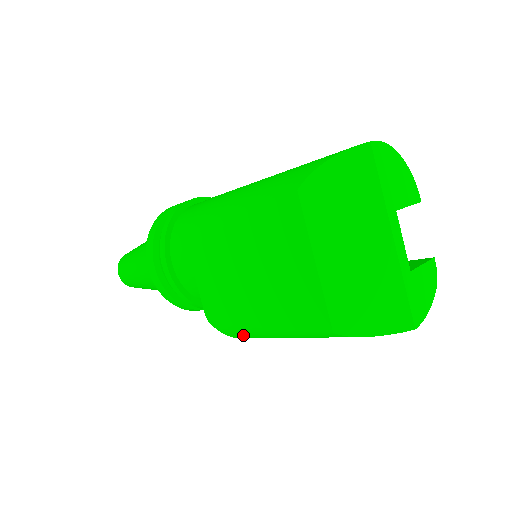
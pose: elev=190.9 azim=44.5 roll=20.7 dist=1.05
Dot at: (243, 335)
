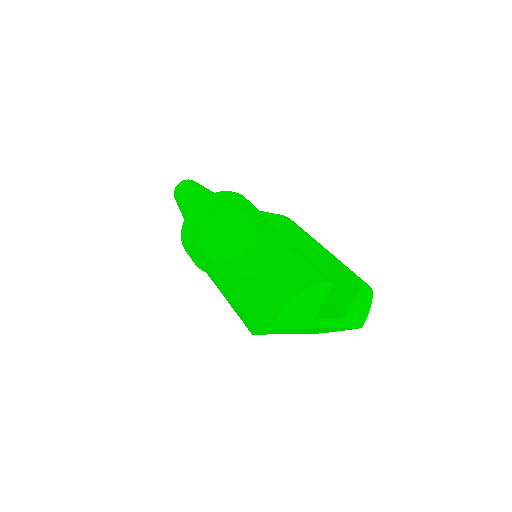
Dot at: occluded
